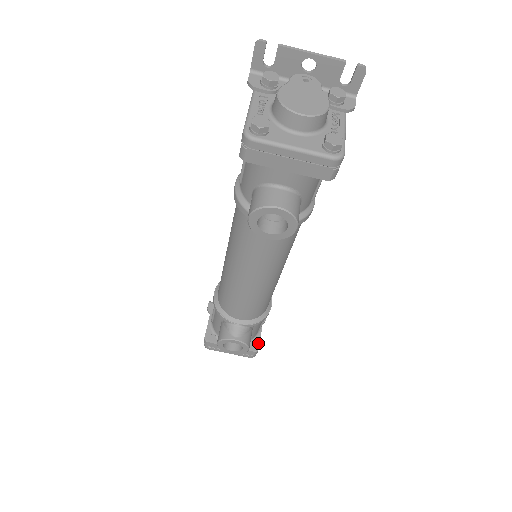
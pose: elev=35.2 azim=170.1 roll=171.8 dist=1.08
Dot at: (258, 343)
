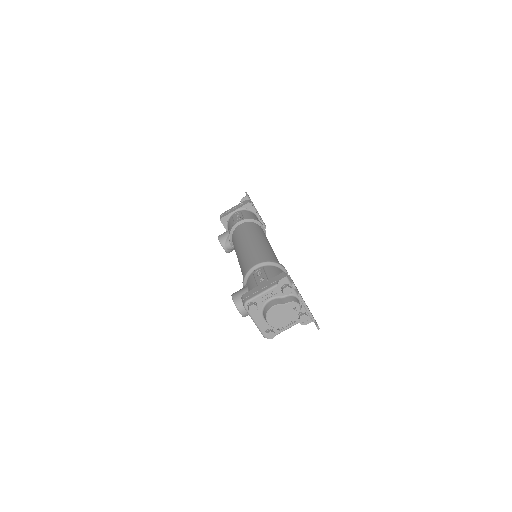
Dot at: occluded
